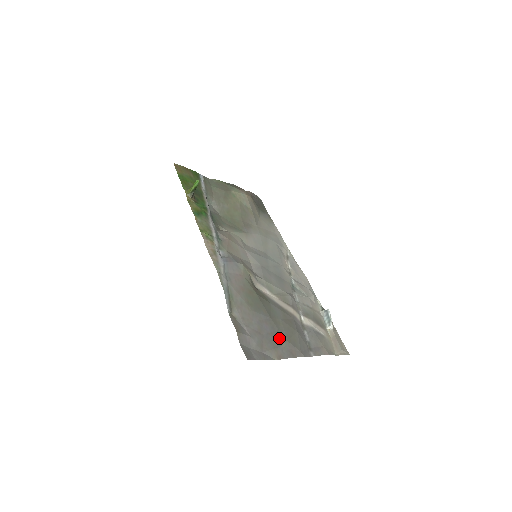
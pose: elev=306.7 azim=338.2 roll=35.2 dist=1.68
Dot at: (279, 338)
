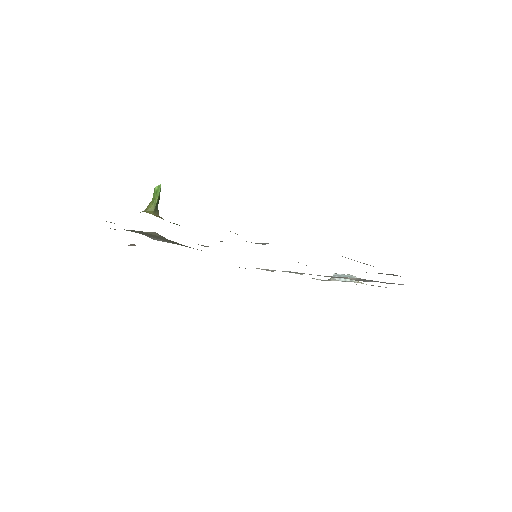
Dot at: occluded
